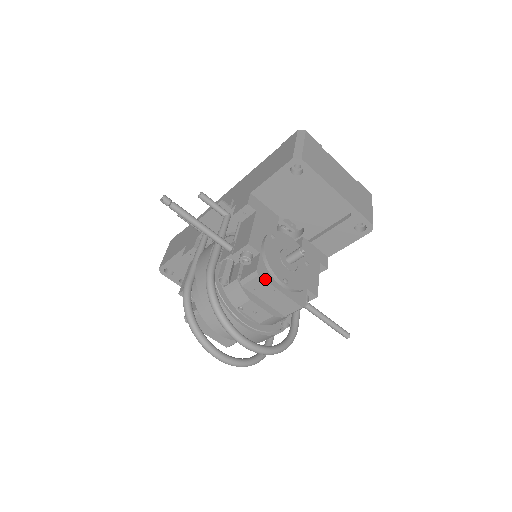
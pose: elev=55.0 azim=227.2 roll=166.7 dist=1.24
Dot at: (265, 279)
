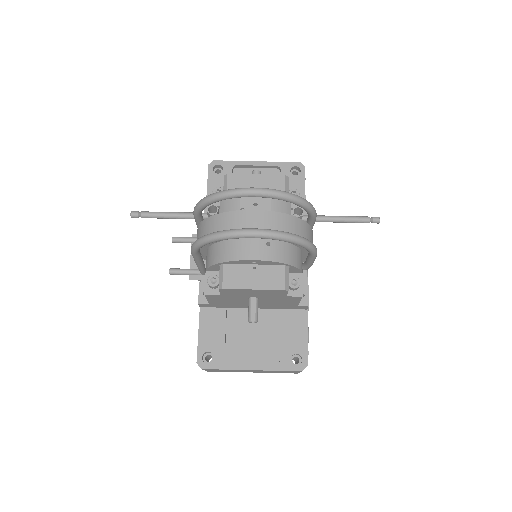
Dot at: (235, 174)
